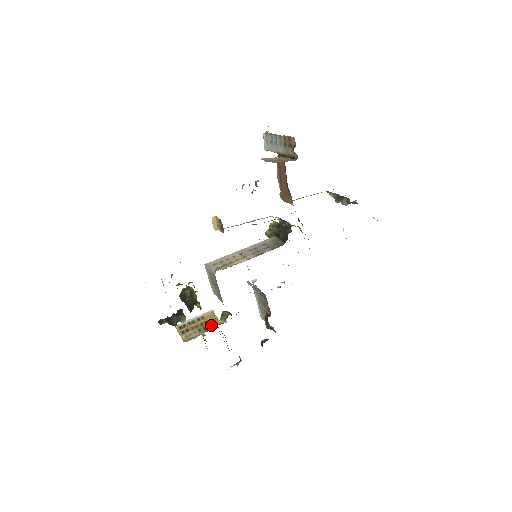
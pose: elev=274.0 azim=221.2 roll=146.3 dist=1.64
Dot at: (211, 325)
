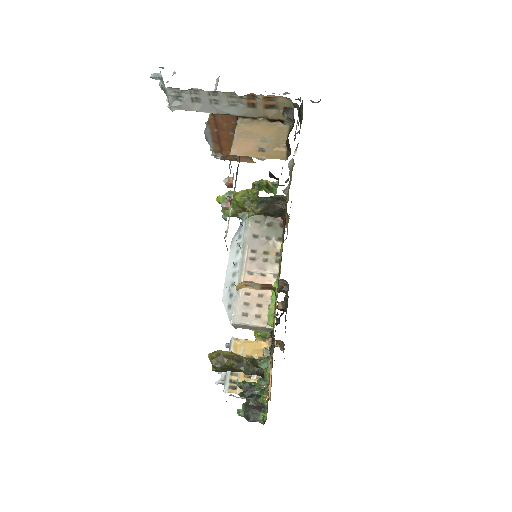
Dot at: (264, 356)
